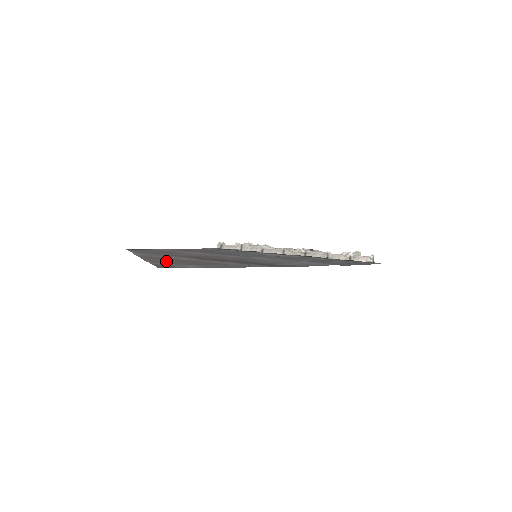
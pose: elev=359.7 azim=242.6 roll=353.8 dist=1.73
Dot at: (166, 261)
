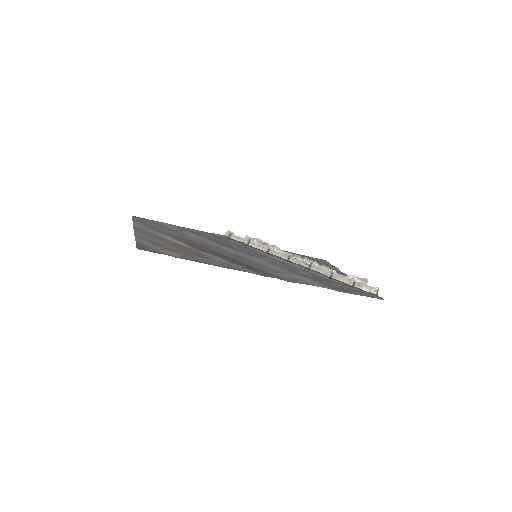
Dot at: (155, 241)
